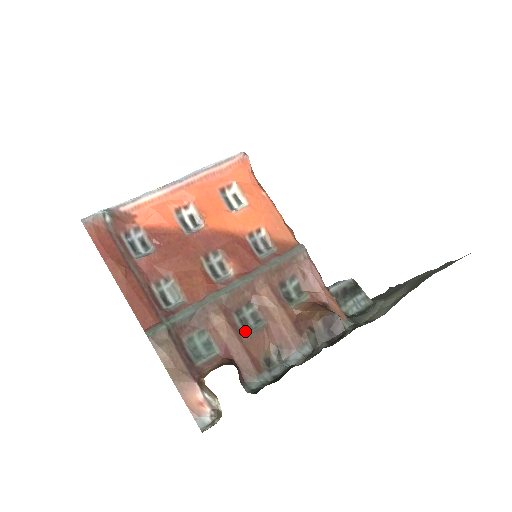
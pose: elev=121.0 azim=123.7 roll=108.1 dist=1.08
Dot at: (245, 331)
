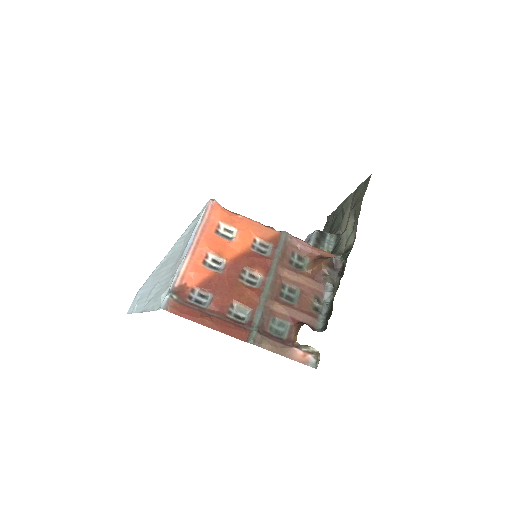
Dot at: (293, 302)
